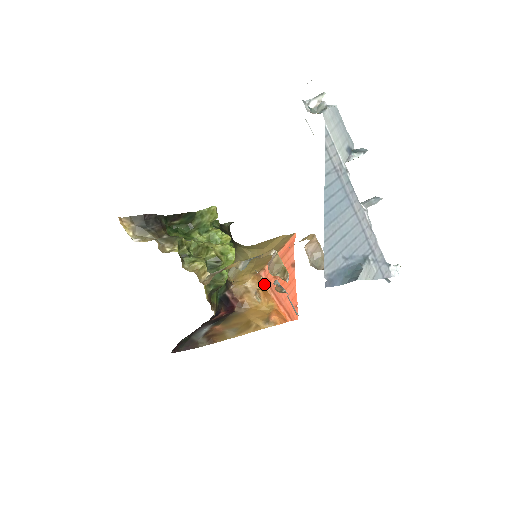
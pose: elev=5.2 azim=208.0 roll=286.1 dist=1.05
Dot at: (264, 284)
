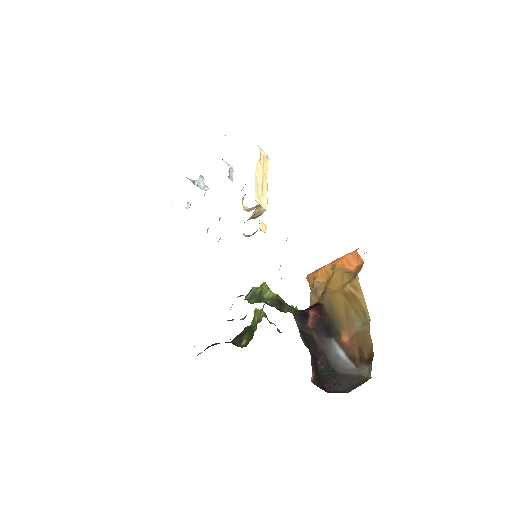
Dot at: (315, 273)
